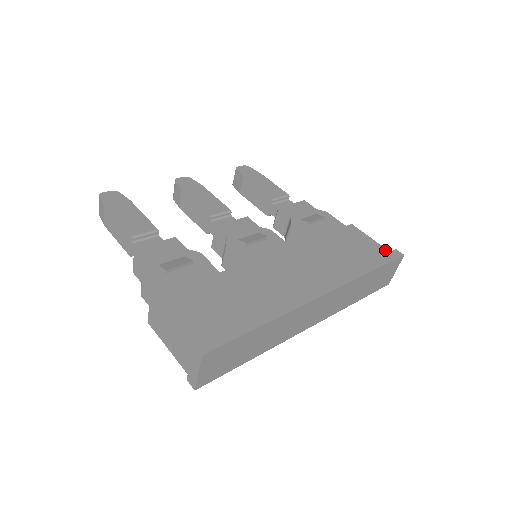
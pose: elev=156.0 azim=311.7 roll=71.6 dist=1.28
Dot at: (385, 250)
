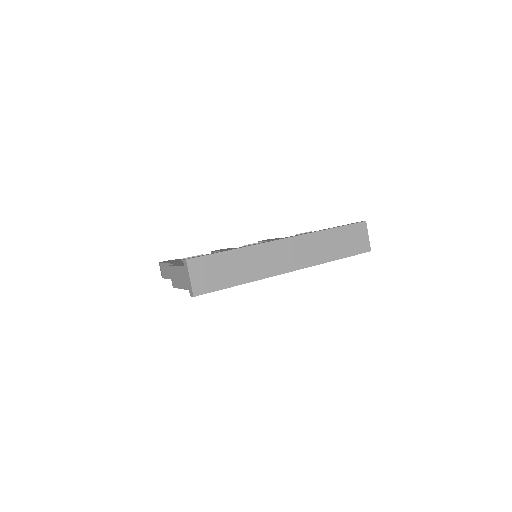
Dot at: occluded
